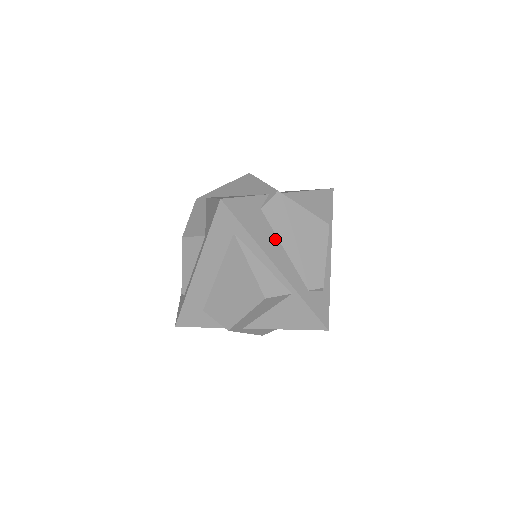
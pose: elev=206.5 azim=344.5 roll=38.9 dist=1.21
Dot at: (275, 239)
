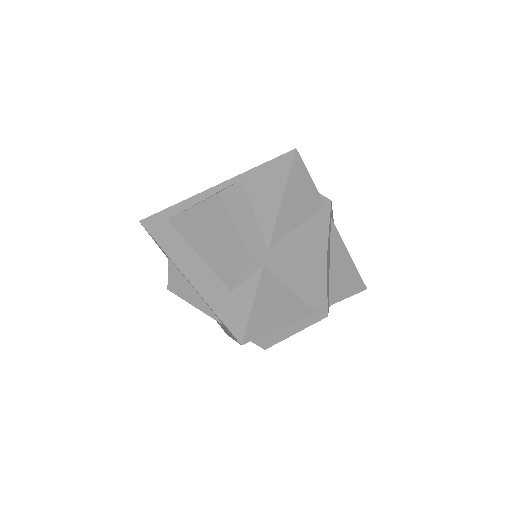
Dot at: occluded
